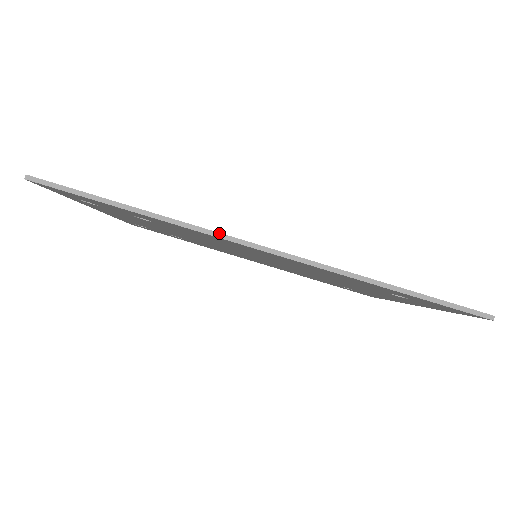
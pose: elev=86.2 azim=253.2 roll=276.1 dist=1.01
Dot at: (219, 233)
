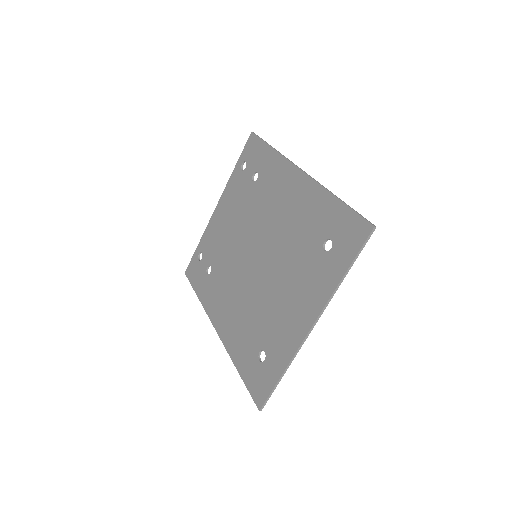
Dot at: (292, 162)
